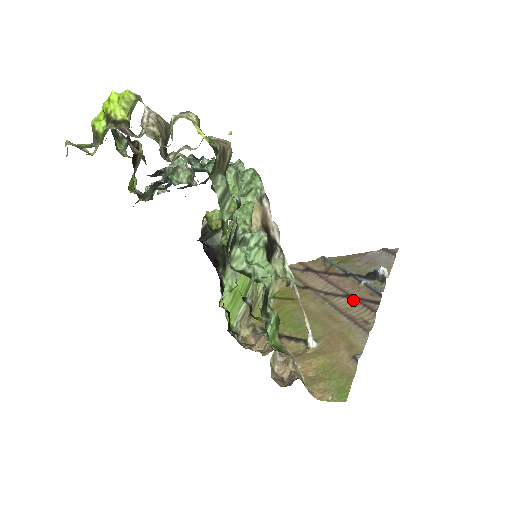
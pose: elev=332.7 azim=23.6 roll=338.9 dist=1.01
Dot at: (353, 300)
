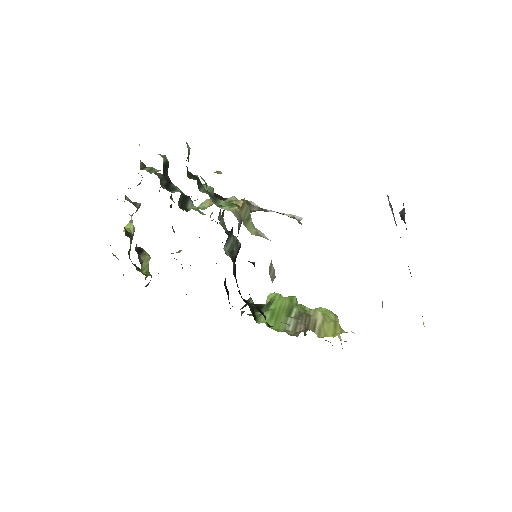
Dot at: occluded
